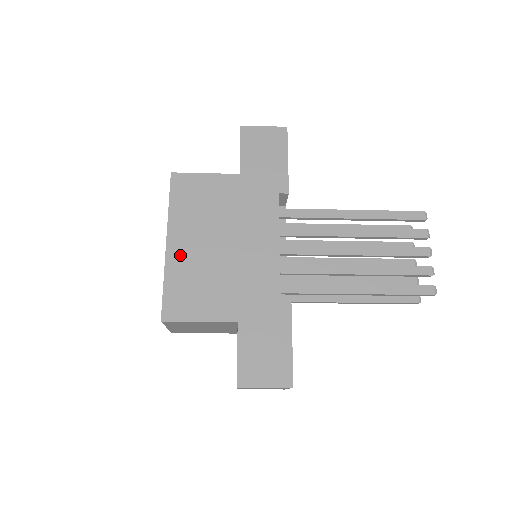
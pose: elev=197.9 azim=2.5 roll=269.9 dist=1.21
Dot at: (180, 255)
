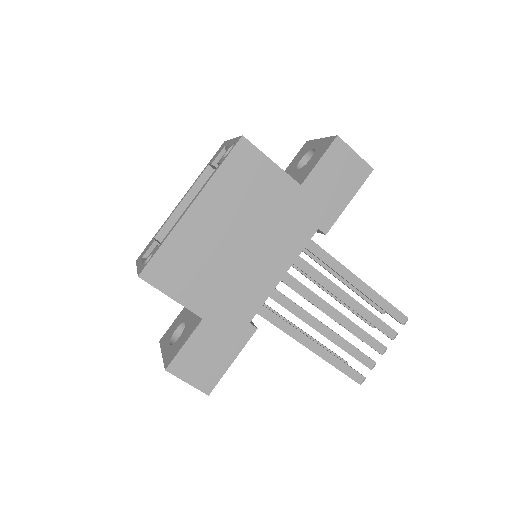
Dot at: (195, 226)
